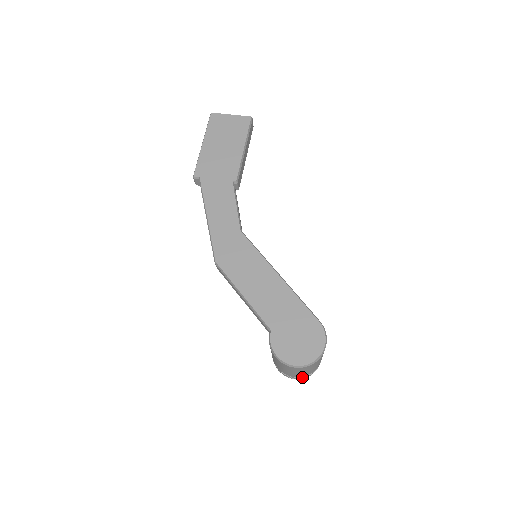
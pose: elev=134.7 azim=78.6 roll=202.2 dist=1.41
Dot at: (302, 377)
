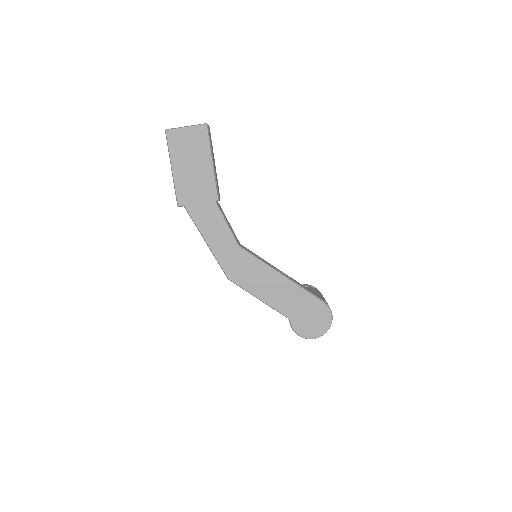
Dot at: occluded
